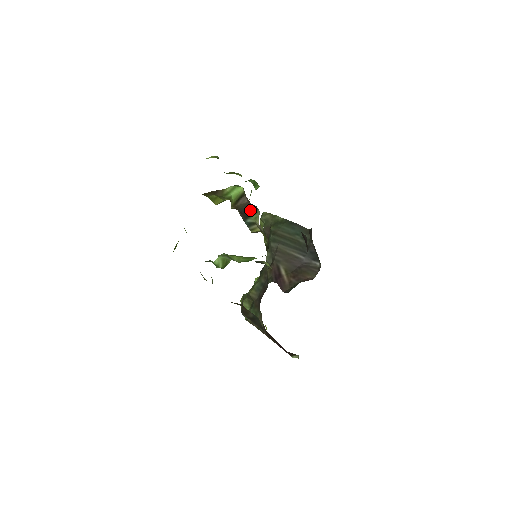
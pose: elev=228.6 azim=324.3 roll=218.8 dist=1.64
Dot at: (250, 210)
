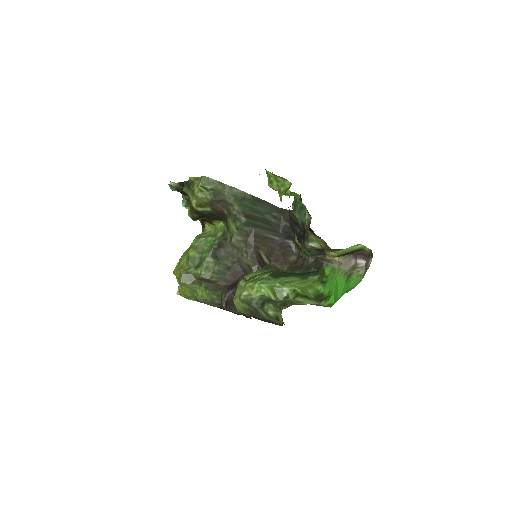
Dot at: occluded
